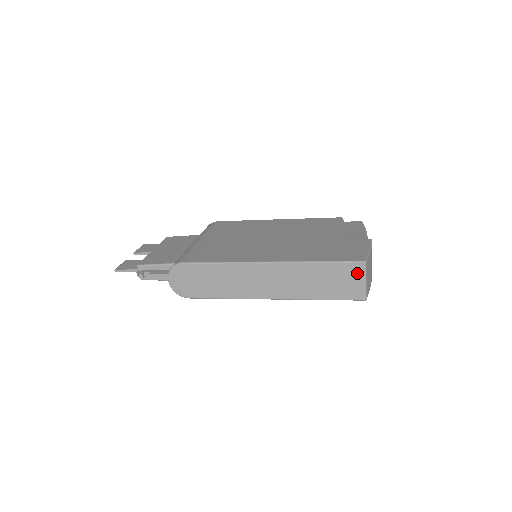
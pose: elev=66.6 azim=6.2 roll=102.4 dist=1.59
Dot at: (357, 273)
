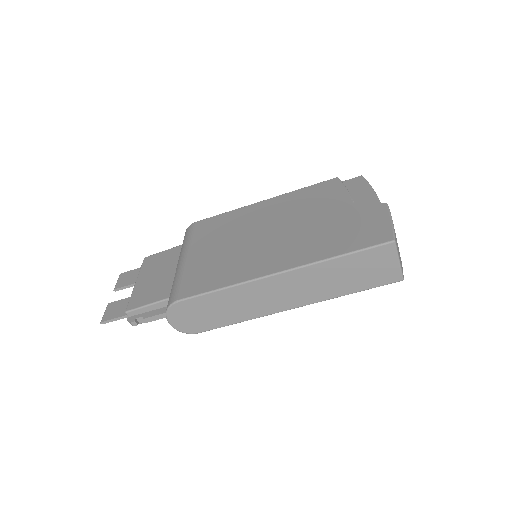
Dot at: (387, 256)
